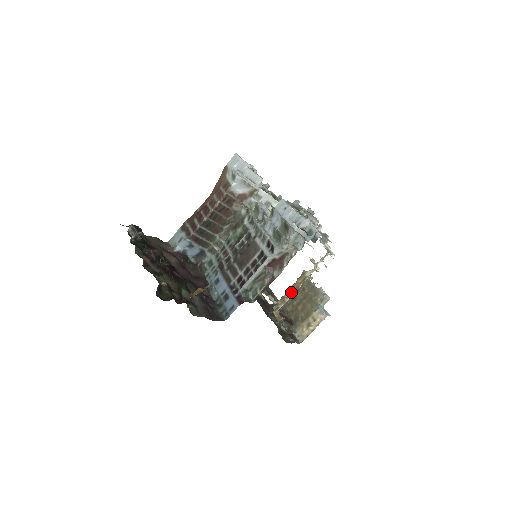
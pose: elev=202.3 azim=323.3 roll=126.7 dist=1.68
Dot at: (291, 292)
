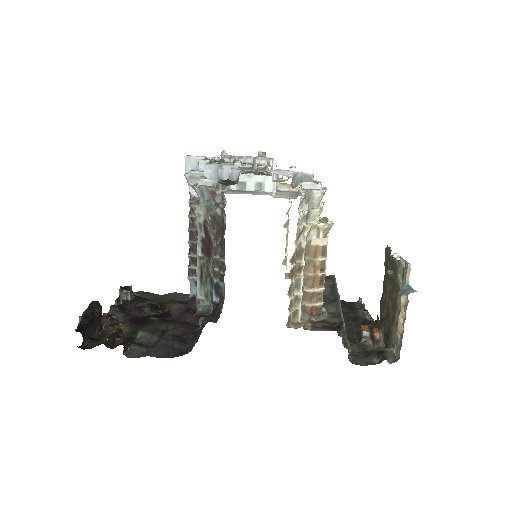
Dot at: (296, 279)
